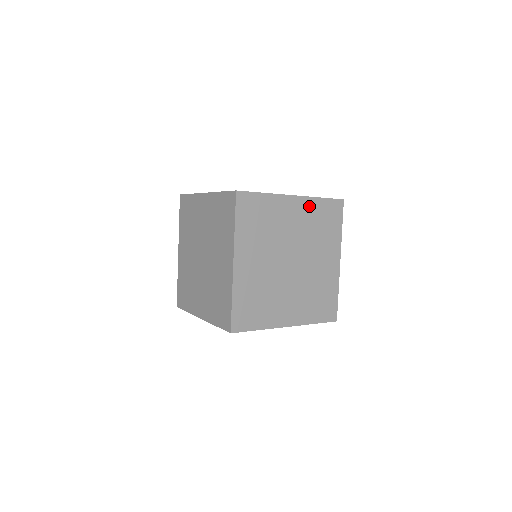
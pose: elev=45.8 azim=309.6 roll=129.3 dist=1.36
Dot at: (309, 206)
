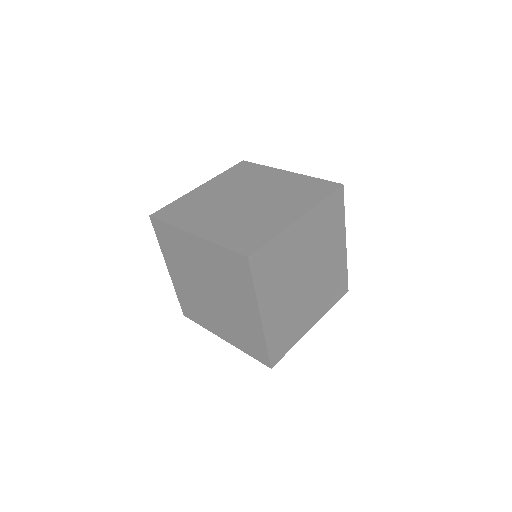
Dot at: (342, 262)
